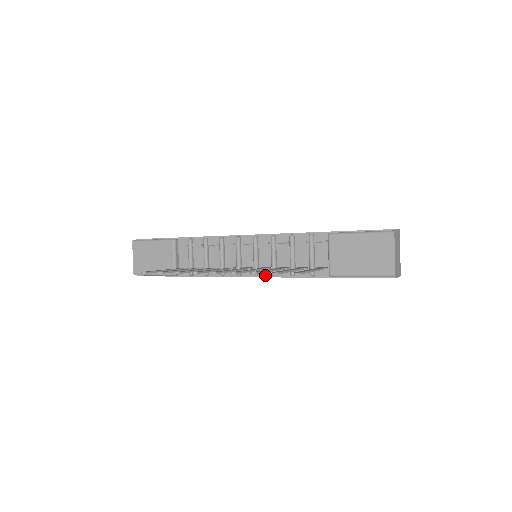
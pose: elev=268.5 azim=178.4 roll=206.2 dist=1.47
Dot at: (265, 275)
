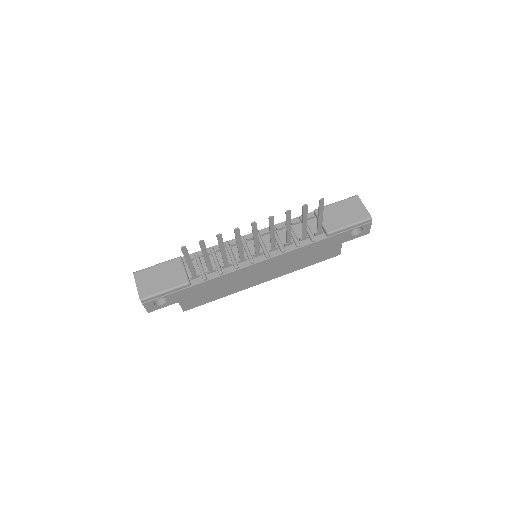
Dot at: (275, 255)
